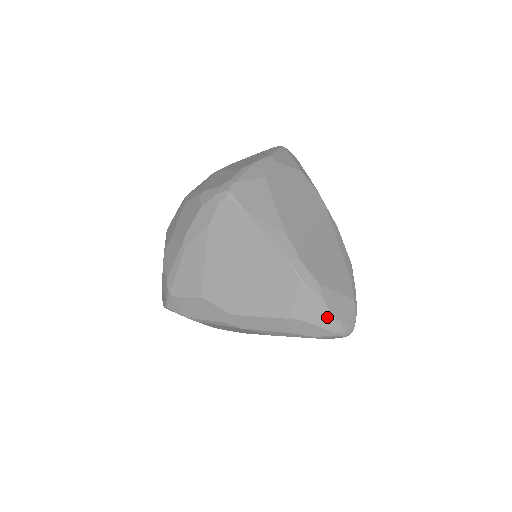
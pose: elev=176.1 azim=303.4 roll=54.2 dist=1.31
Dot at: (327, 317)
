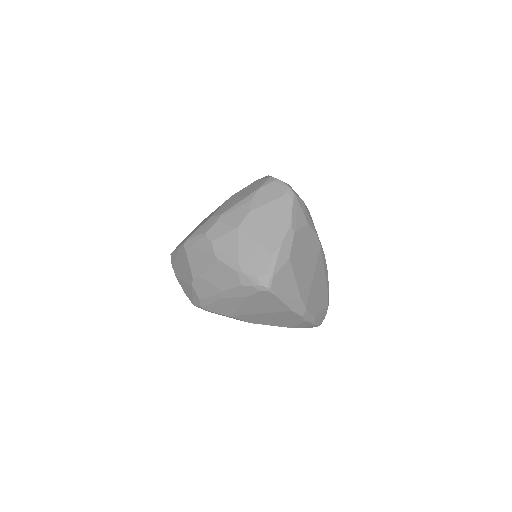
Dot at: (314, 326)
